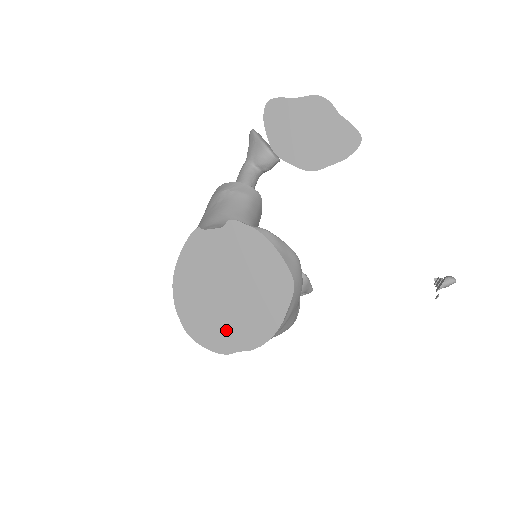
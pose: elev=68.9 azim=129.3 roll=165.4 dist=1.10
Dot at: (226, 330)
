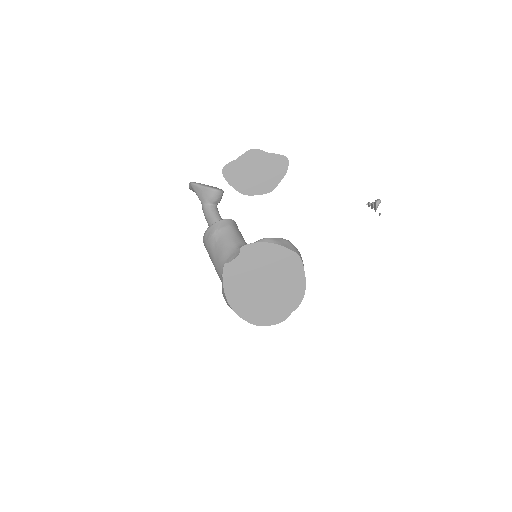
Dot at: (278, 307)
